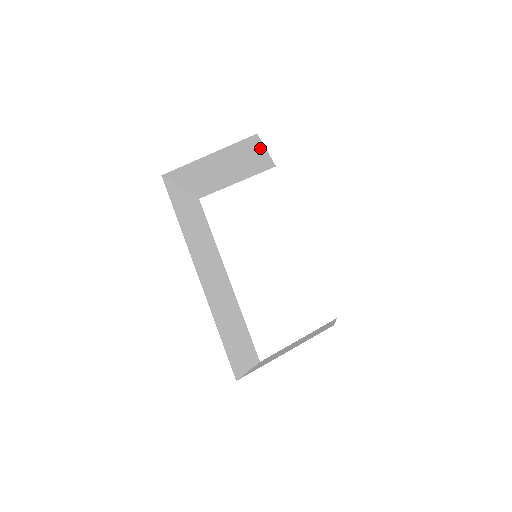
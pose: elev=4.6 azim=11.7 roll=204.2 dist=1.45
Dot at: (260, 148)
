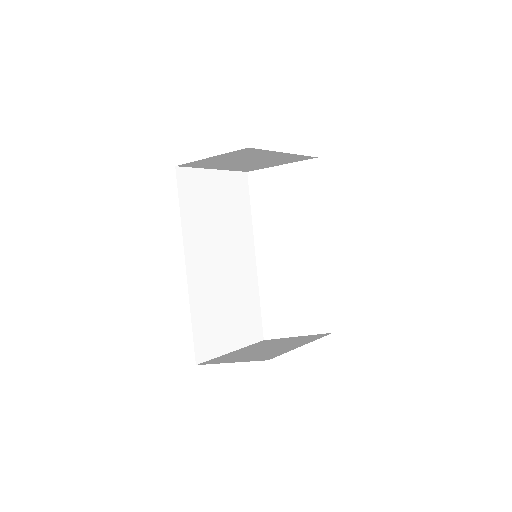
Dot at: (271, 152)
